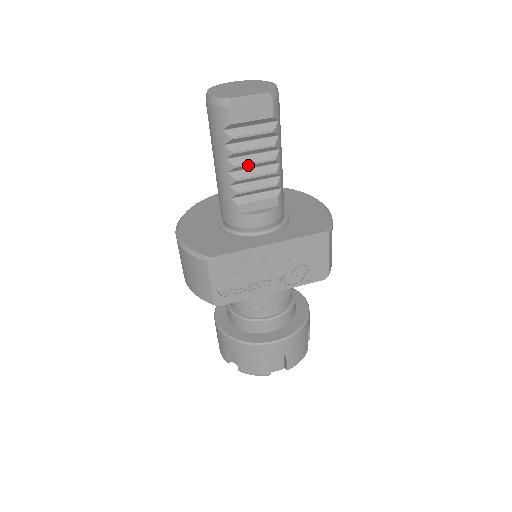
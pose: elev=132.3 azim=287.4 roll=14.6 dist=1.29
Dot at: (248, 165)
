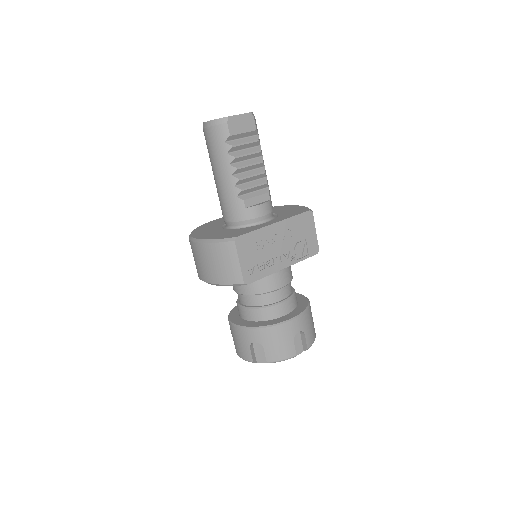
Dot at: (245, 167)
